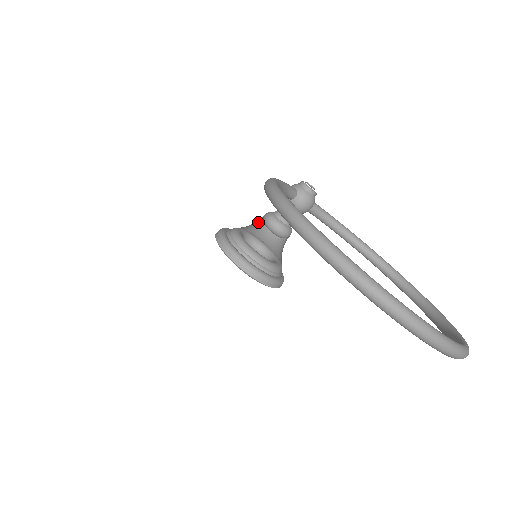
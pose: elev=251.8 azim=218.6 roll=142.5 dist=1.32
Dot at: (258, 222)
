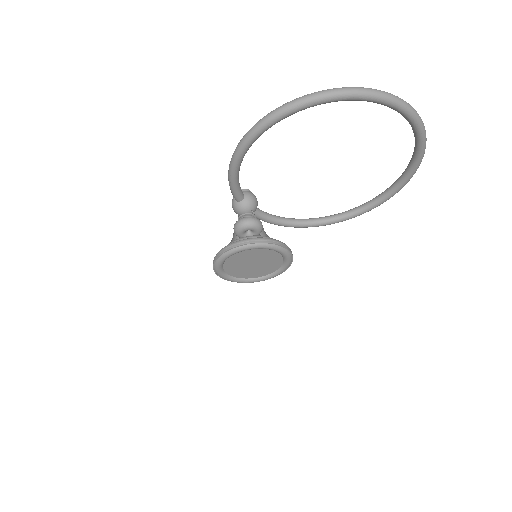
Dot at: occluded
